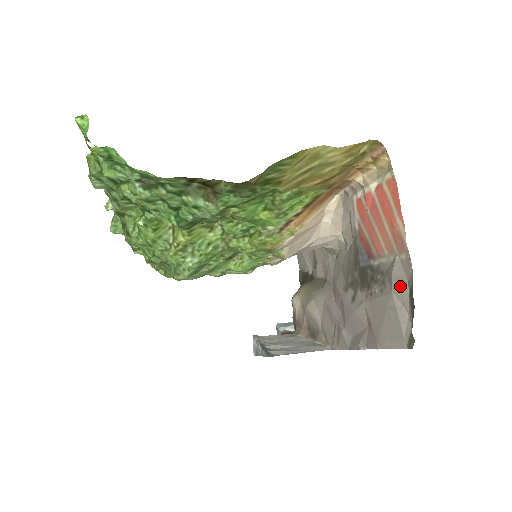
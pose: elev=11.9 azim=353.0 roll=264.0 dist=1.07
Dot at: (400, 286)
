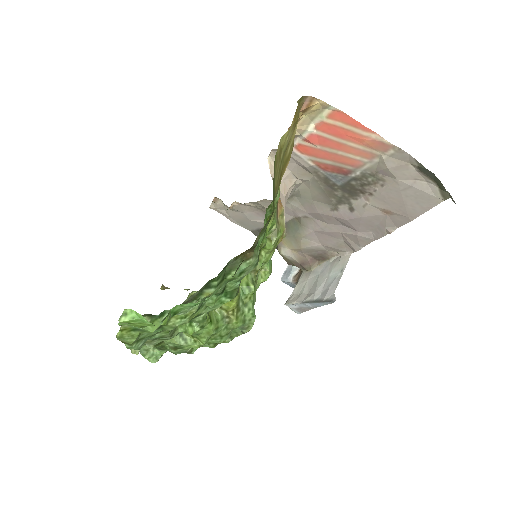
Dot at: (403, 171)
